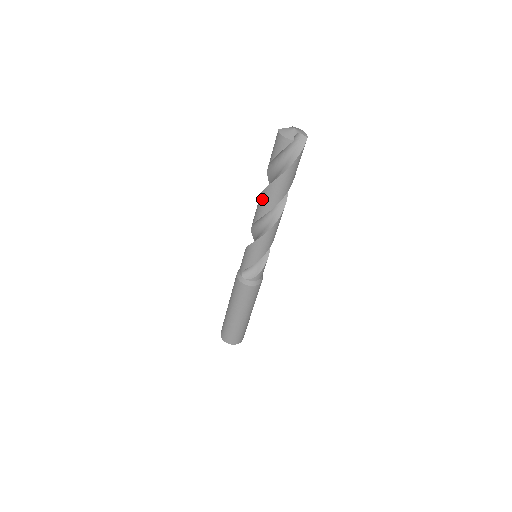
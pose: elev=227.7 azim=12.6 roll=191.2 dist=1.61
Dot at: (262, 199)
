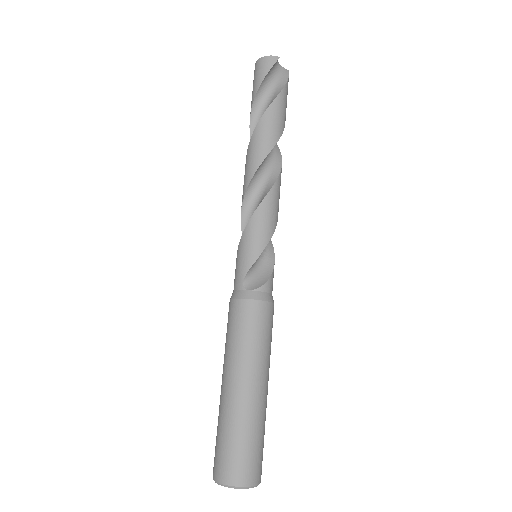
Dot at: (254, 142)
